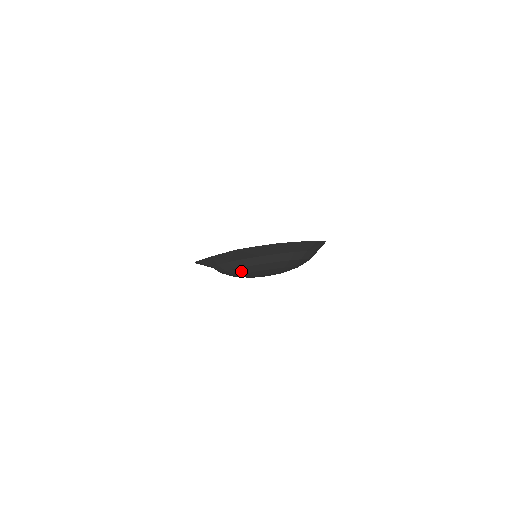
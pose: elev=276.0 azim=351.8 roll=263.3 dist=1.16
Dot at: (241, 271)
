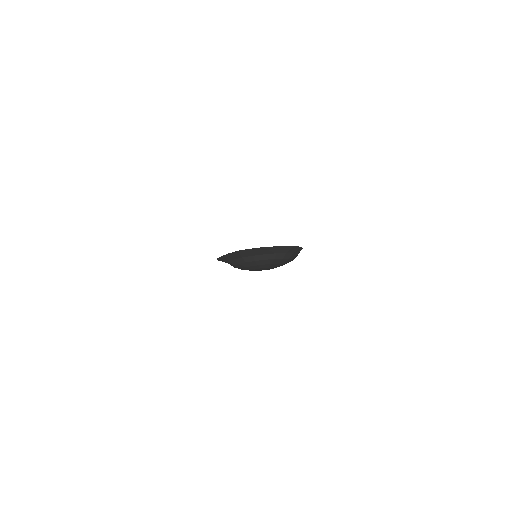
Dot at: (243, 266)
